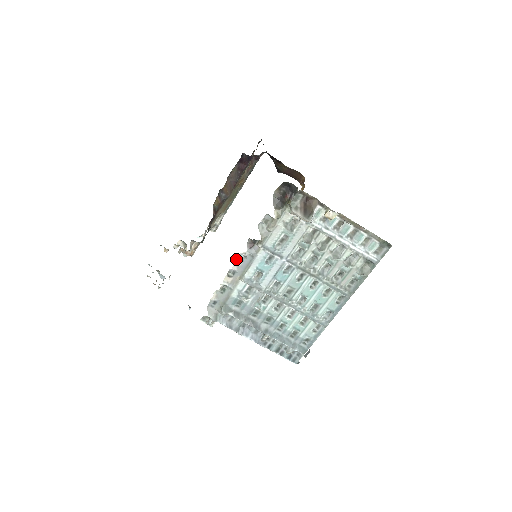
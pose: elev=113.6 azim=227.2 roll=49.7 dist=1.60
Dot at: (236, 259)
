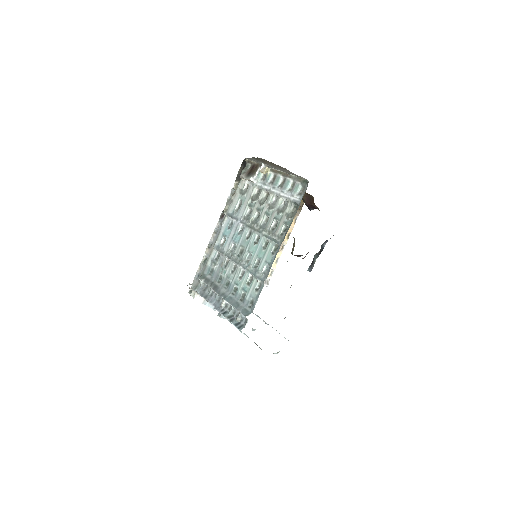
Dot at: (214, 231)
